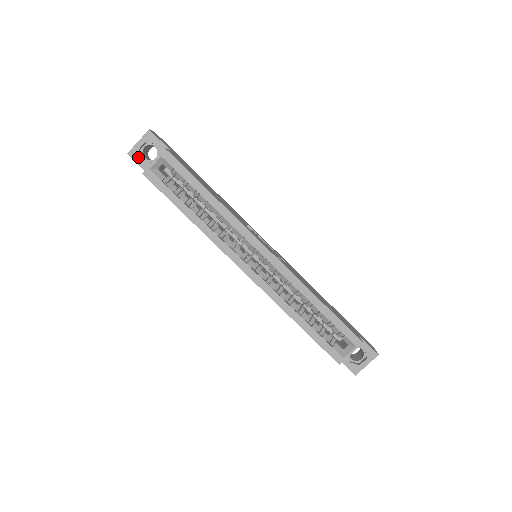
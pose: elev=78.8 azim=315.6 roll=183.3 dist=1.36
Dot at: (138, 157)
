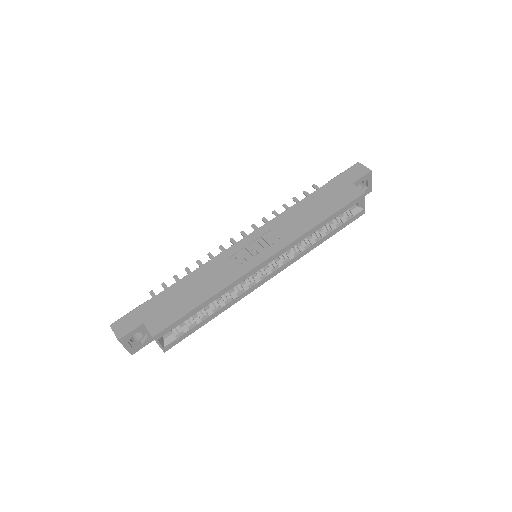
Dot at: (138, 347)
